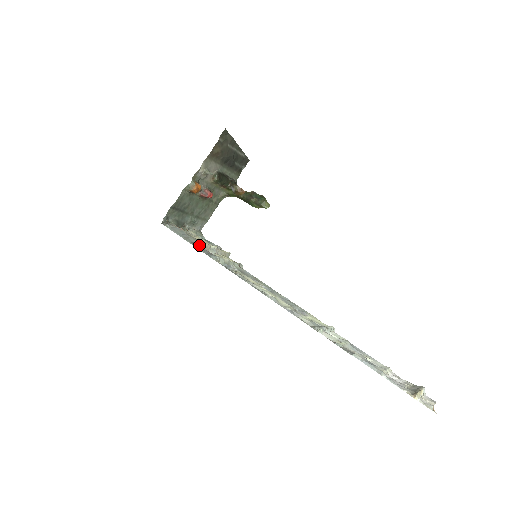
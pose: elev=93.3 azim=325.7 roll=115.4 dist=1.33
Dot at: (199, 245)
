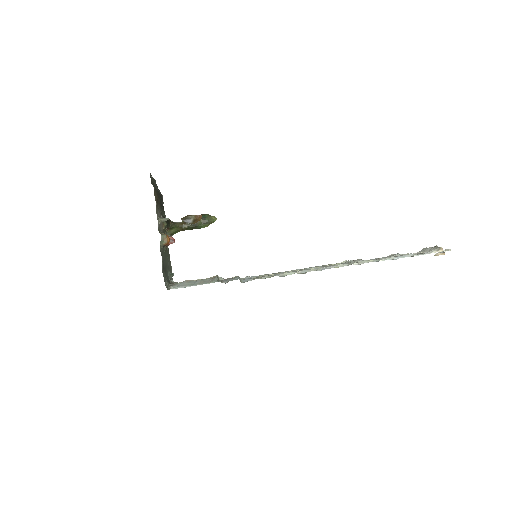
Dot at: (218, 279)
